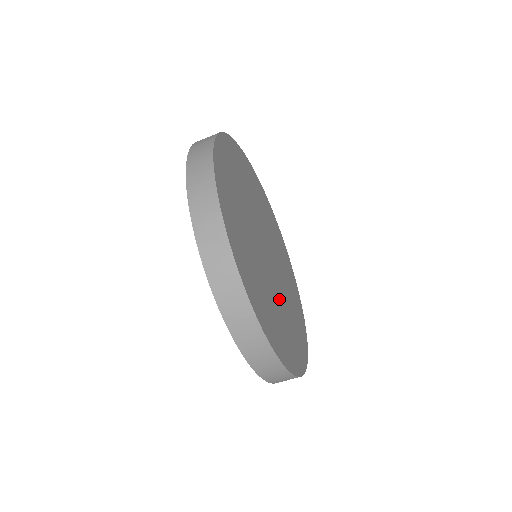
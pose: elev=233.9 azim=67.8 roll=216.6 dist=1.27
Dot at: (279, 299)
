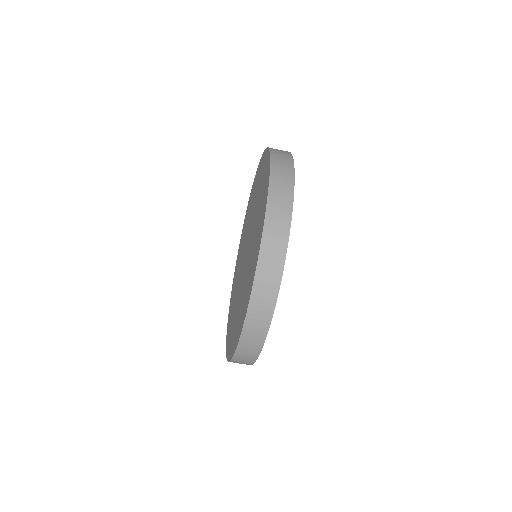
Dot at: occluded
